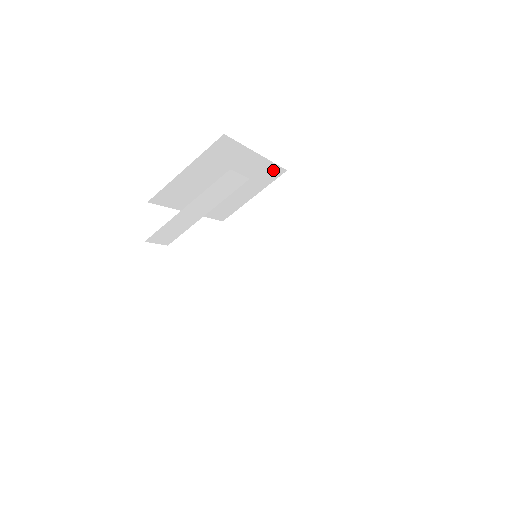
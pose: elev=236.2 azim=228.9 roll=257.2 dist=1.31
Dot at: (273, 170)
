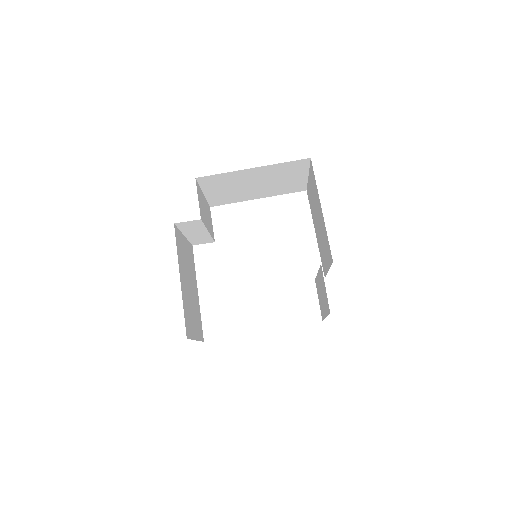
Dot at: (292, 164)
